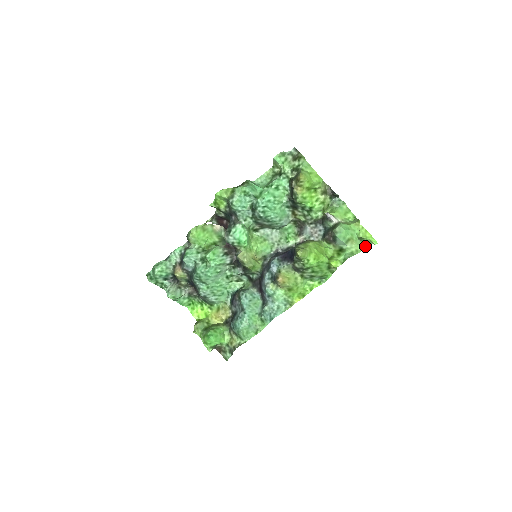
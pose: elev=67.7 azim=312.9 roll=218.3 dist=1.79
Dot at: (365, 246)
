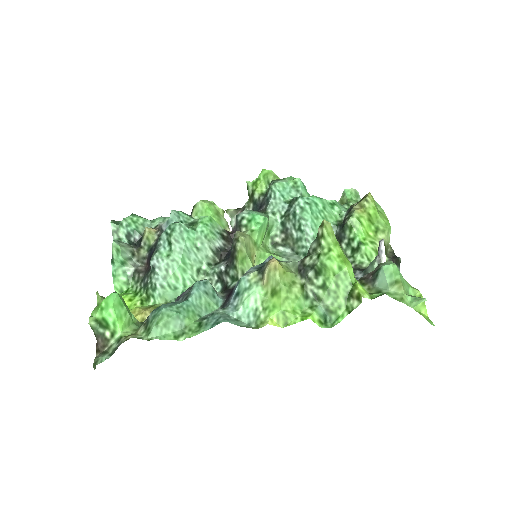
Dot at: (418, 301)
